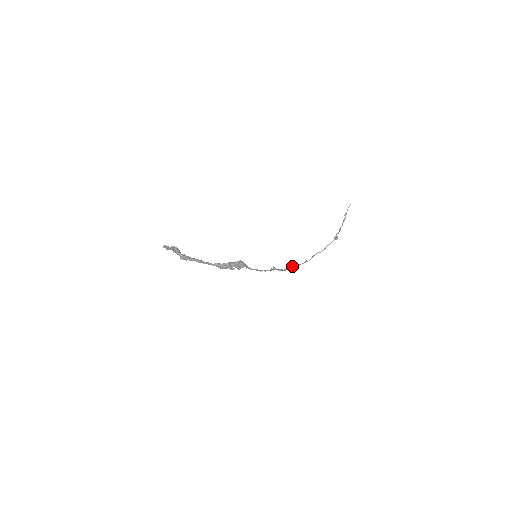
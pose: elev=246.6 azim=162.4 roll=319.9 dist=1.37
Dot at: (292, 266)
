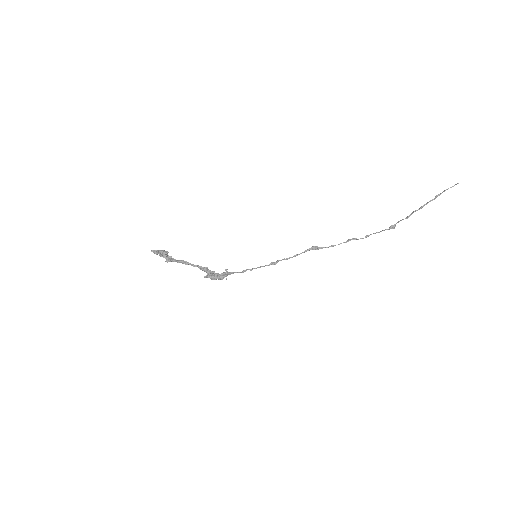
Dot at: occluded
